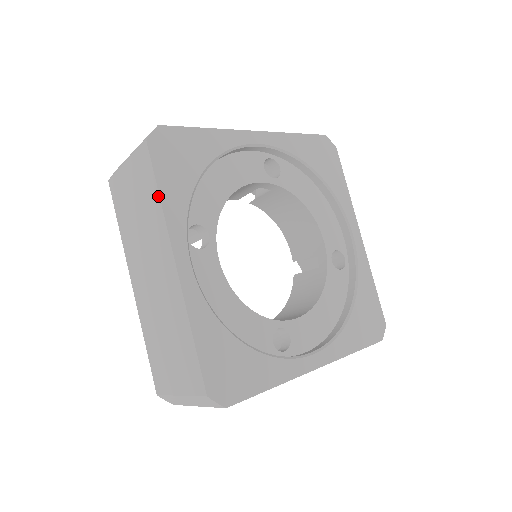
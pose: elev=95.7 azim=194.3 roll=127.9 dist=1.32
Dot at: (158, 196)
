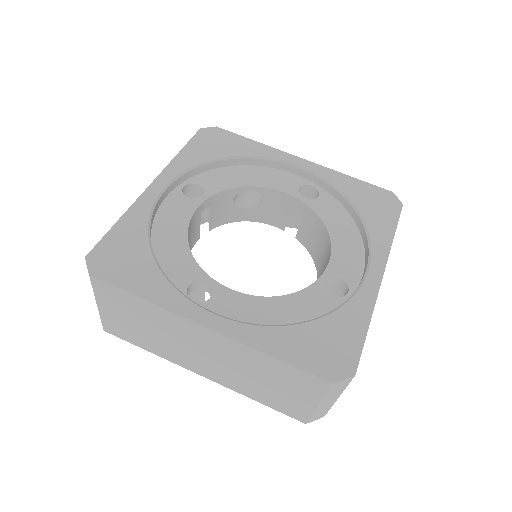
Dot at: (179, 153)
